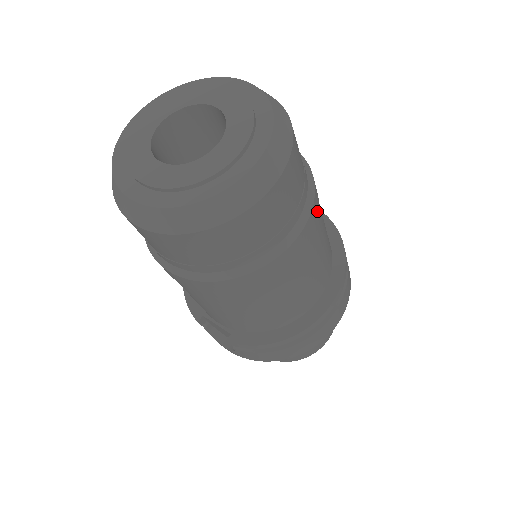
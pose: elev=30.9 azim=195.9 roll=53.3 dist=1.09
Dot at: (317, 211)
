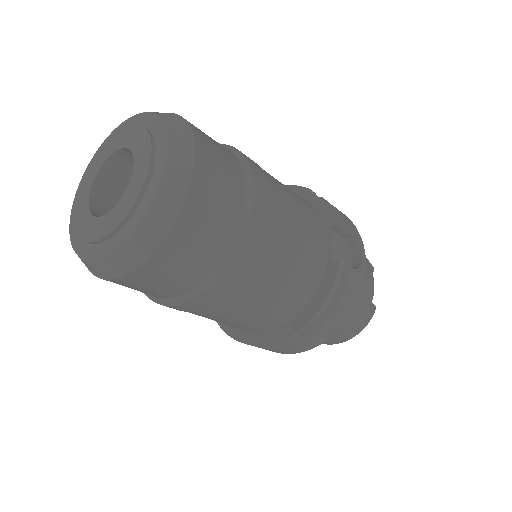
Dot at: (222, 294)
